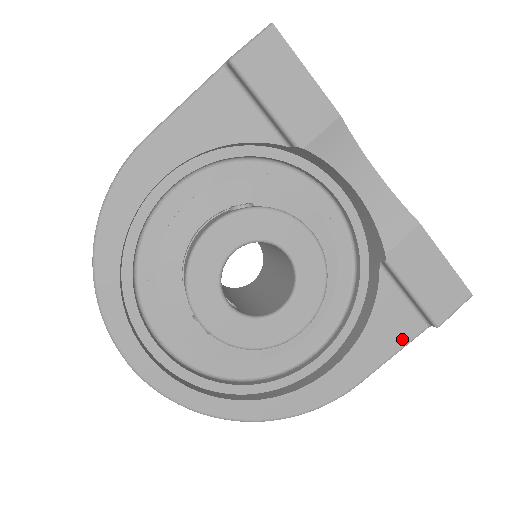
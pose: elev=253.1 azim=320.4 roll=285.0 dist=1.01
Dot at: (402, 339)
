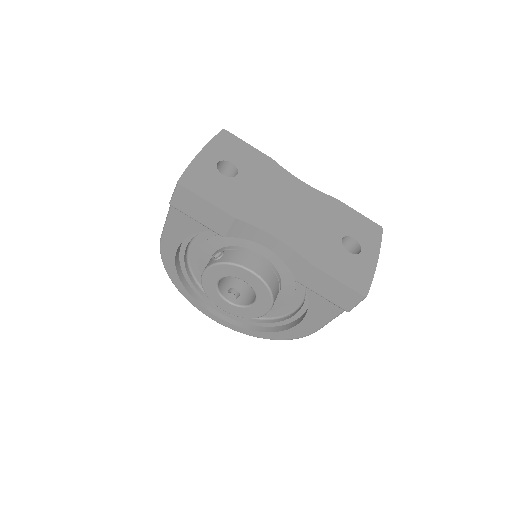
Dot at: (334, 313)
